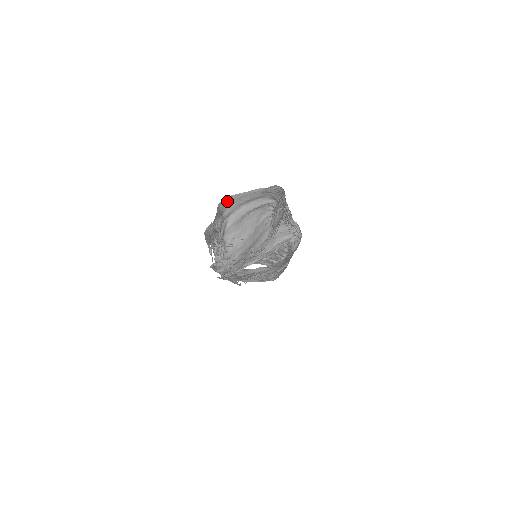
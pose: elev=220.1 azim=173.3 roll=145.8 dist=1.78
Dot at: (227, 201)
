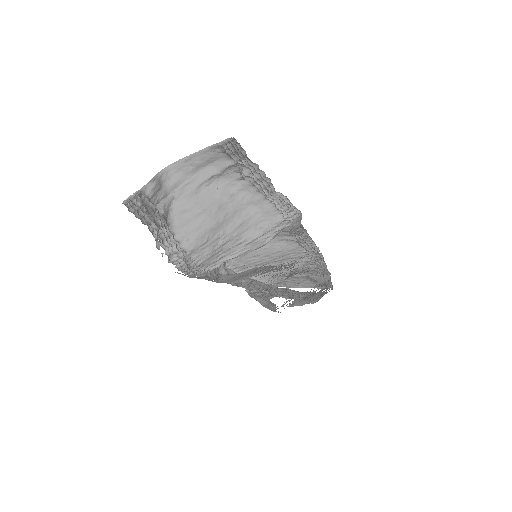
Dot at: (169, 166)
